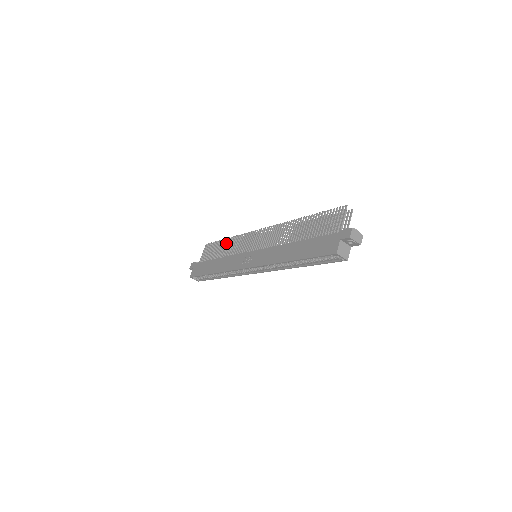
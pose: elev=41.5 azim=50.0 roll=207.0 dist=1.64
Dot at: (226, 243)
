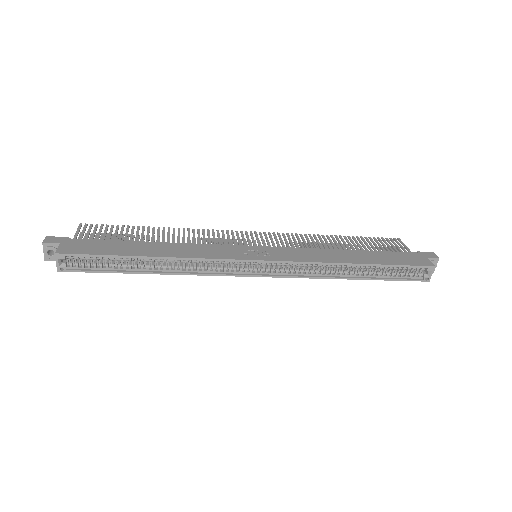
Dot at: (159, 231)
